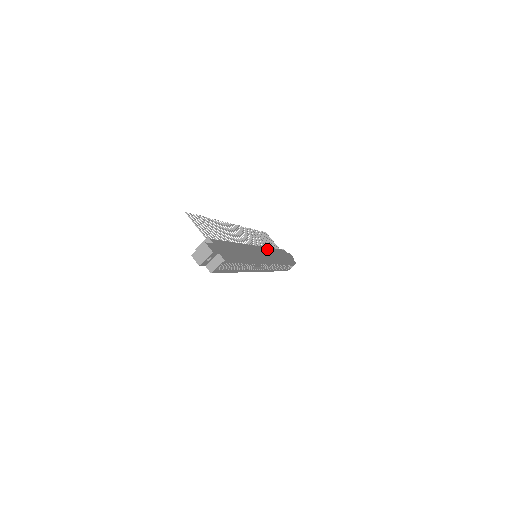
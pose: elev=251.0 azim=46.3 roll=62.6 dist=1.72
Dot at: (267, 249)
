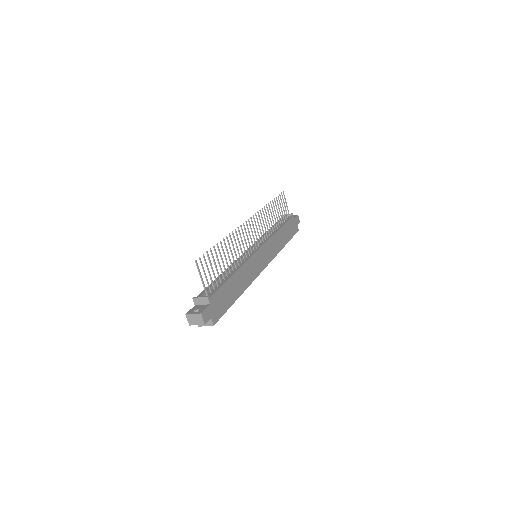
Dot at: (271, 240)
